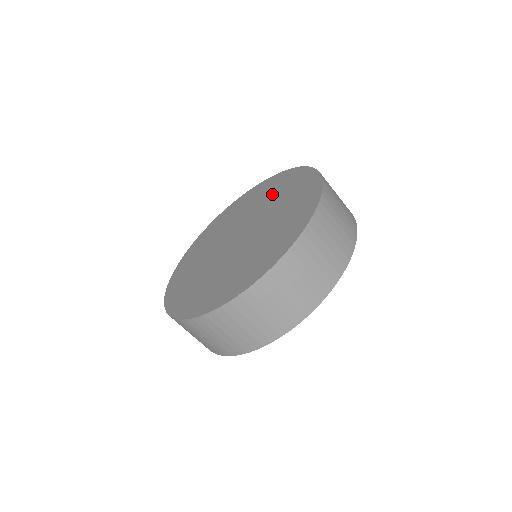
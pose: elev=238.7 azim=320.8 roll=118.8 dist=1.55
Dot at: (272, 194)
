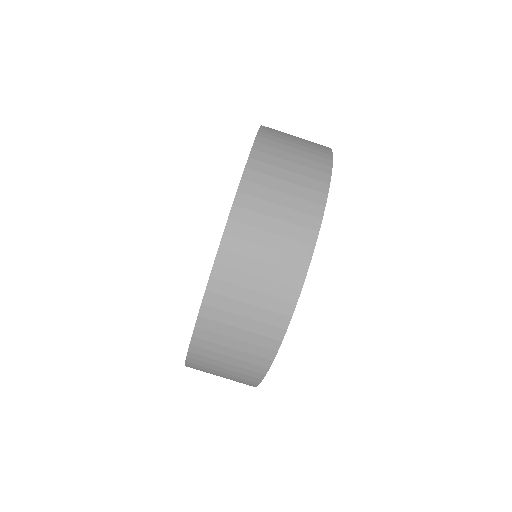
Dot at: occluded
